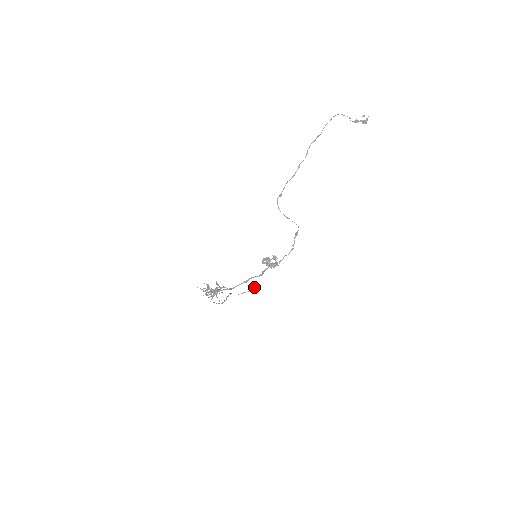
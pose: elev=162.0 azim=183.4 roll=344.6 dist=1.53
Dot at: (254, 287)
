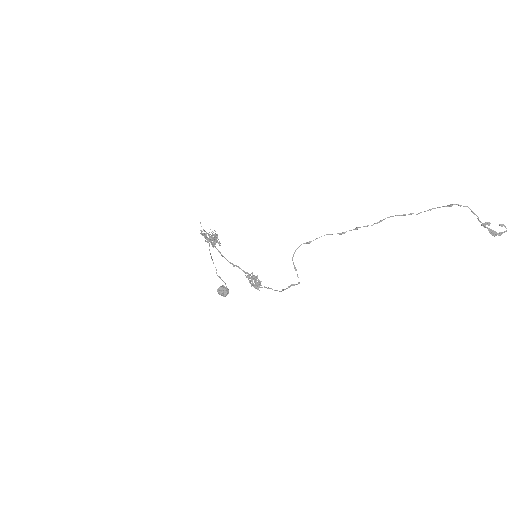
Dot at: (220, 292)
